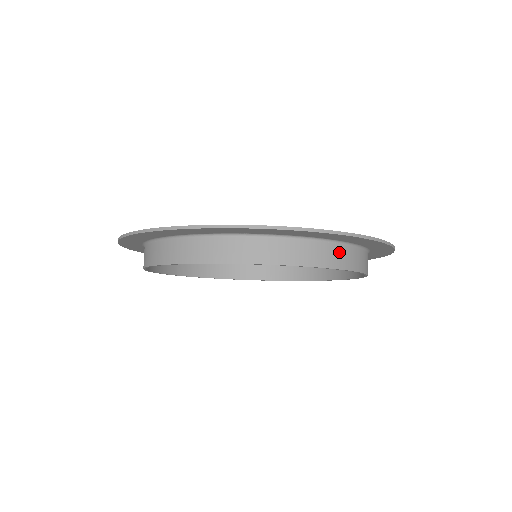
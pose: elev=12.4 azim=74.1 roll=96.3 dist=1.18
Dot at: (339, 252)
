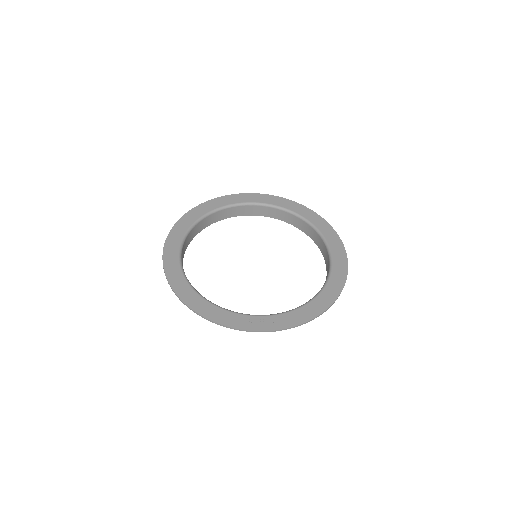
Dot at: occluded
